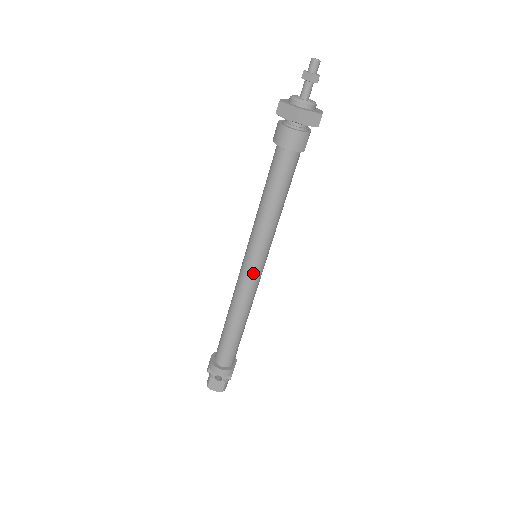
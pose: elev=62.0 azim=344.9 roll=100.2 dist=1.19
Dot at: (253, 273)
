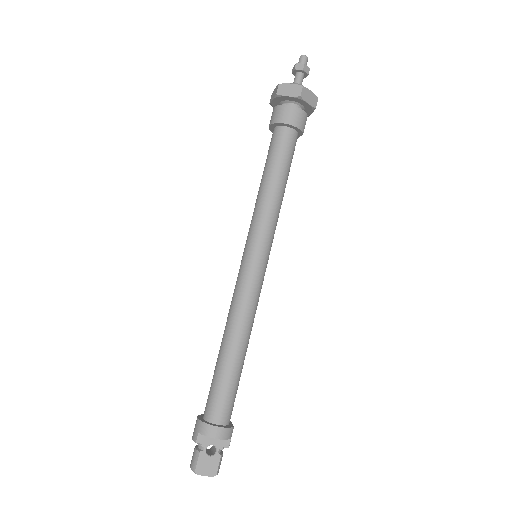
Dot at: (258, 272)
